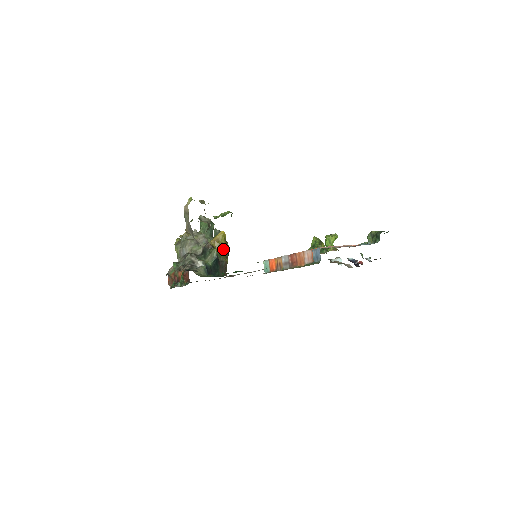
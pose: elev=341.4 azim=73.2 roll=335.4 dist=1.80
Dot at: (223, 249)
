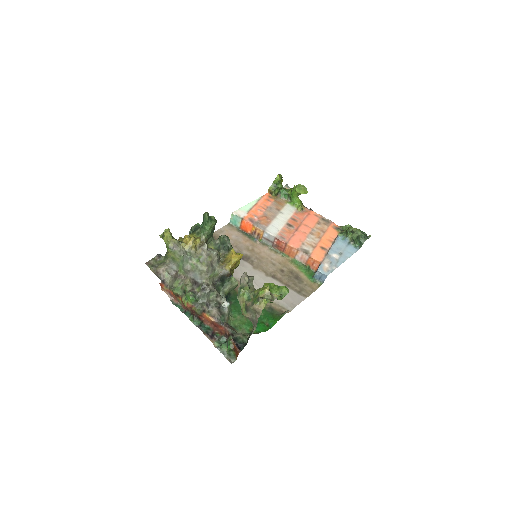
Dot at: occluded
